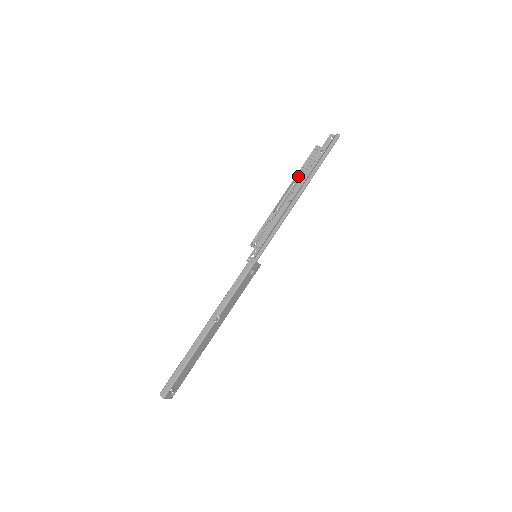
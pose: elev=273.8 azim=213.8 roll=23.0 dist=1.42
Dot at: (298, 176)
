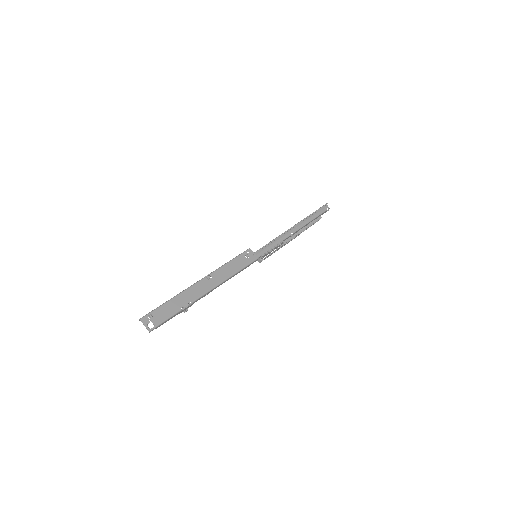
Dot at: occluded
